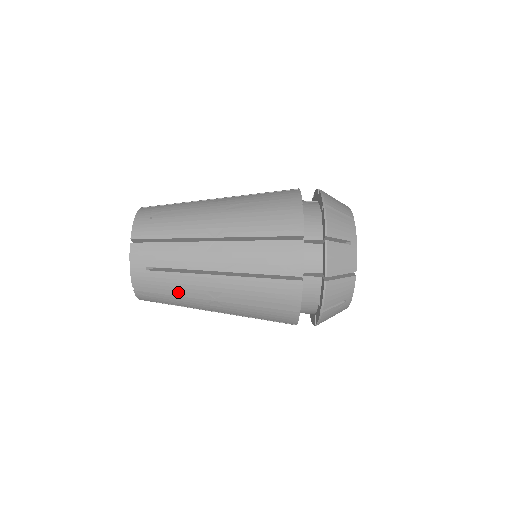
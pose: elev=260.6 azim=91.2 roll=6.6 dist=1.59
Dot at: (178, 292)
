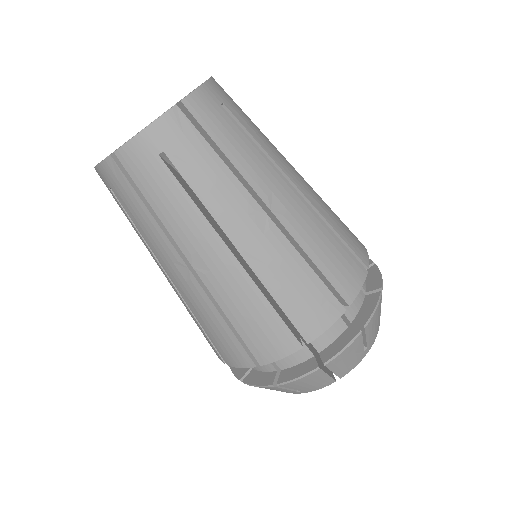
Dot at: (162, 217)
